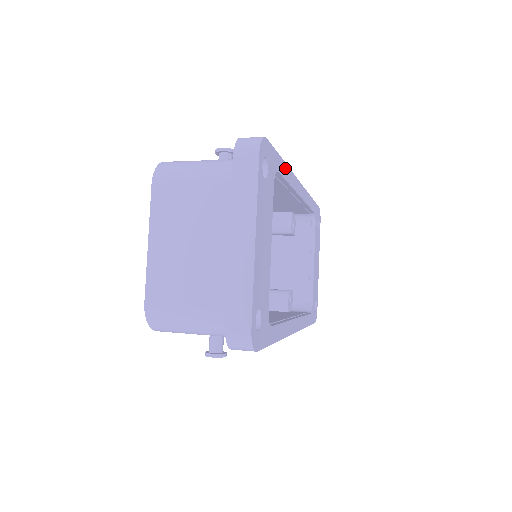
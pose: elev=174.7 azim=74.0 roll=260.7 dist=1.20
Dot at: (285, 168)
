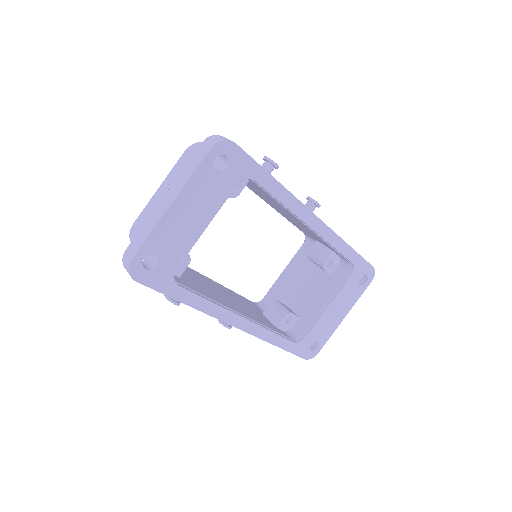
Dot at: (276, 185)
